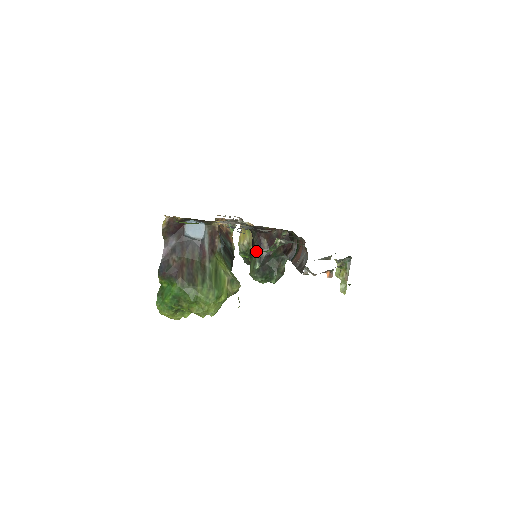
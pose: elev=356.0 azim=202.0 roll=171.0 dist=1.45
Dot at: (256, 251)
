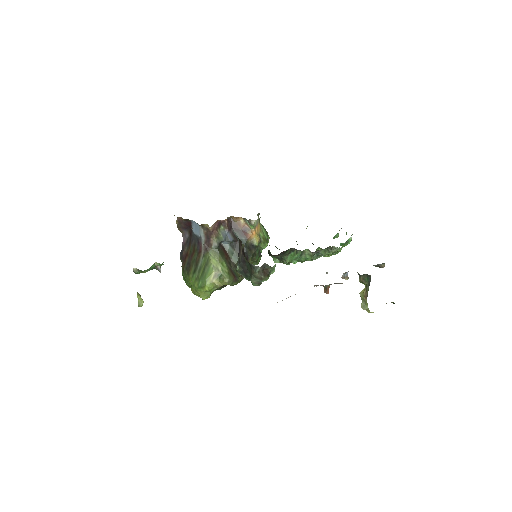
Dot at: (238, 254)
